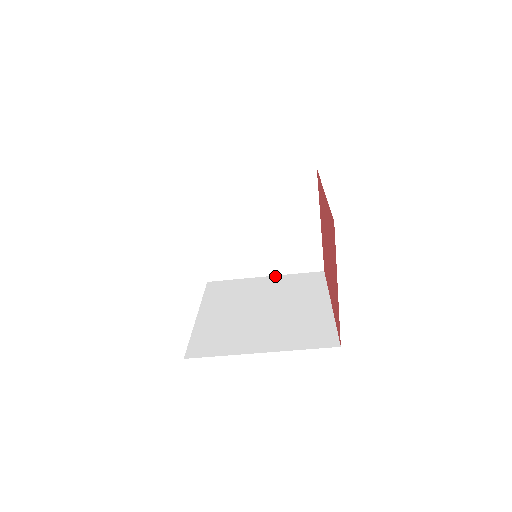
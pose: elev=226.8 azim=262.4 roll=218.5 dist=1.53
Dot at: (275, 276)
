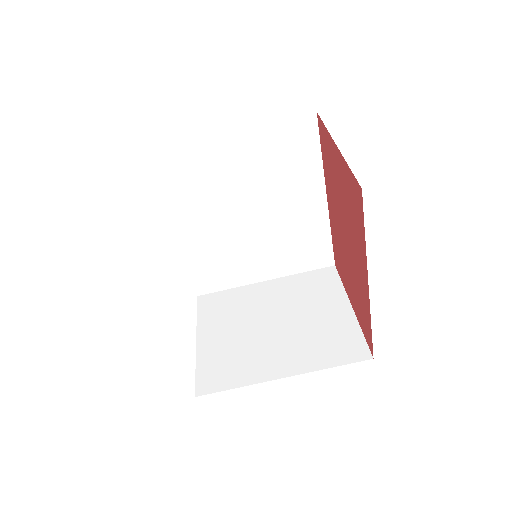
Dot at: (298, 372)
